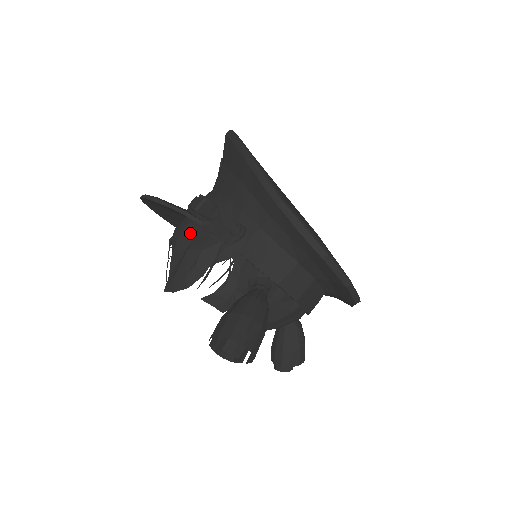
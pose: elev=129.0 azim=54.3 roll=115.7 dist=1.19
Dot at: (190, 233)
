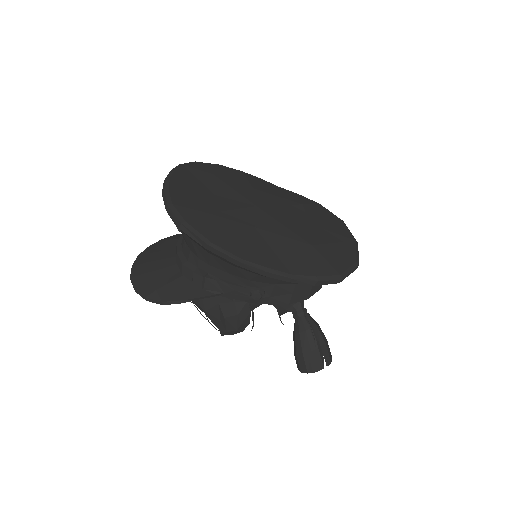
Dot at: (212, 302)
